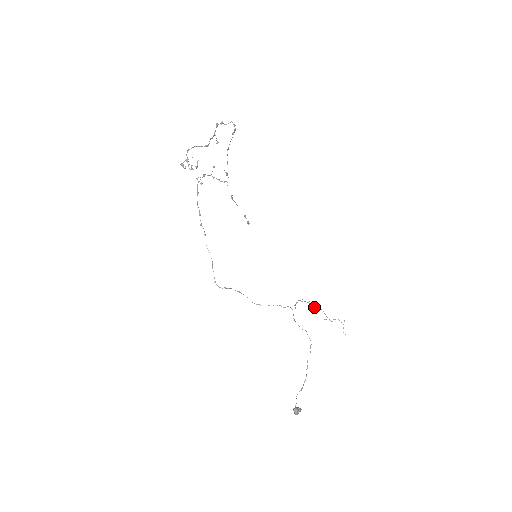
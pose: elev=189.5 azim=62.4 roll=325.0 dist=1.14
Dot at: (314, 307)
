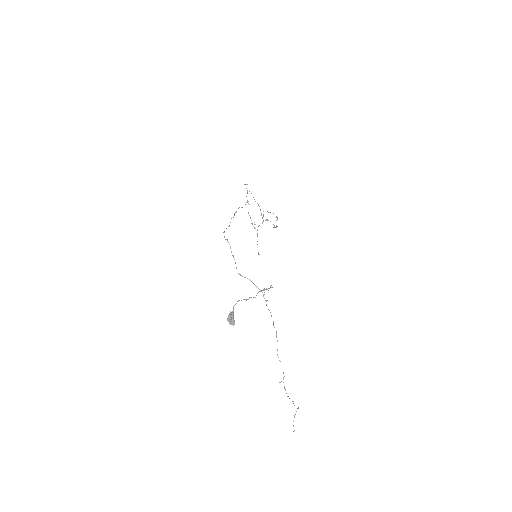
Dot at: occluded
